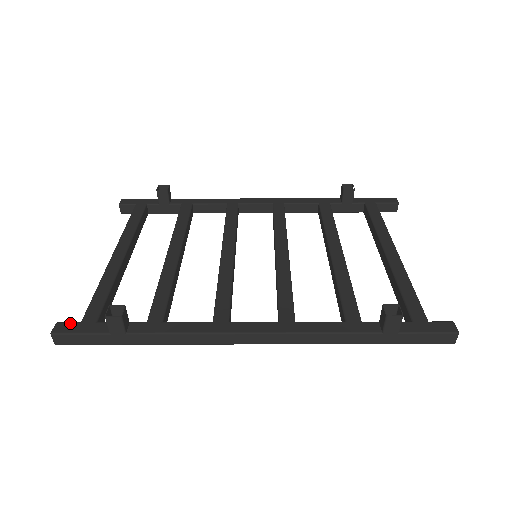
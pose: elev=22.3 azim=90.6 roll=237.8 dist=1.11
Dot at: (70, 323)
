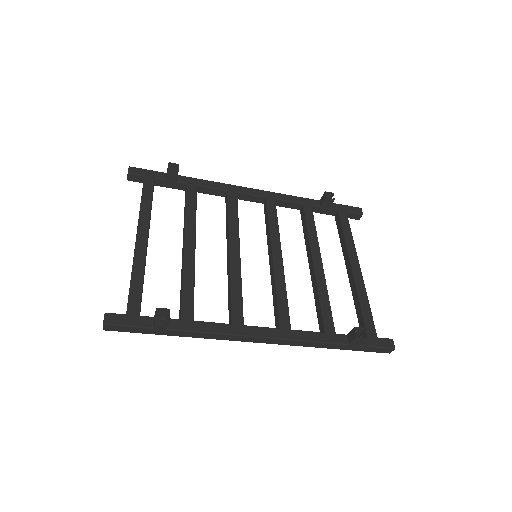
Dot at: (118, 315)
